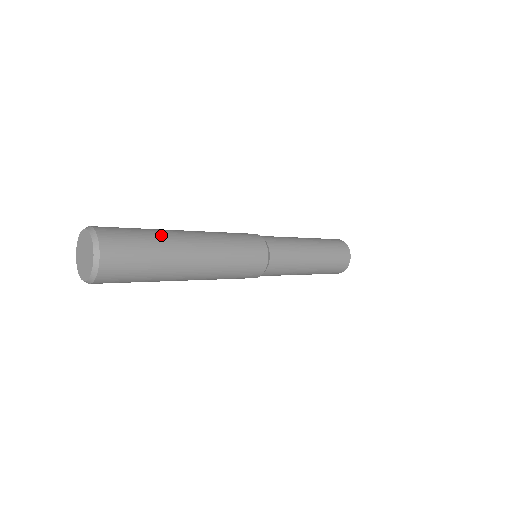
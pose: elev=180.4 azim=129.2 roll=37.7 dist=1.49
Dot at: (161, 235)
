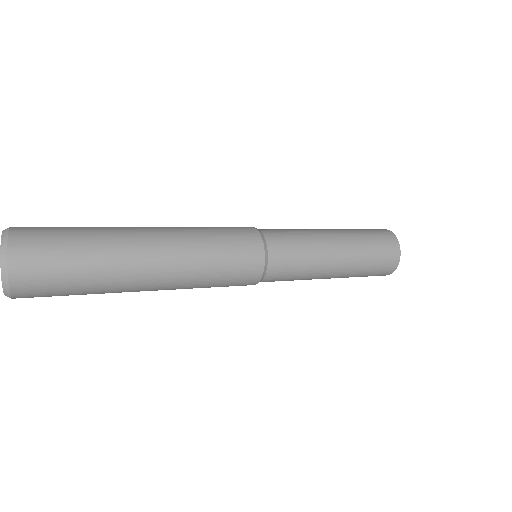
Dot at: (104, 247)
